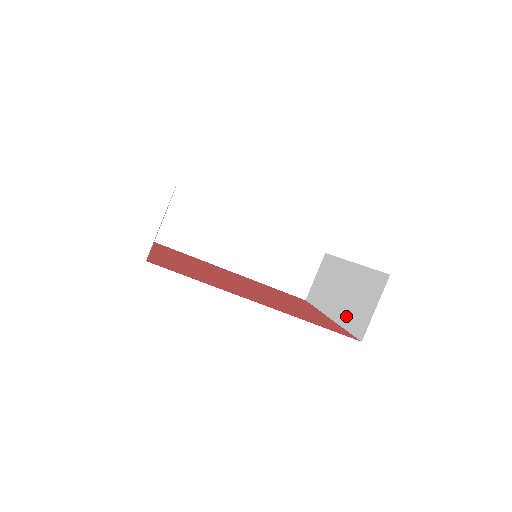
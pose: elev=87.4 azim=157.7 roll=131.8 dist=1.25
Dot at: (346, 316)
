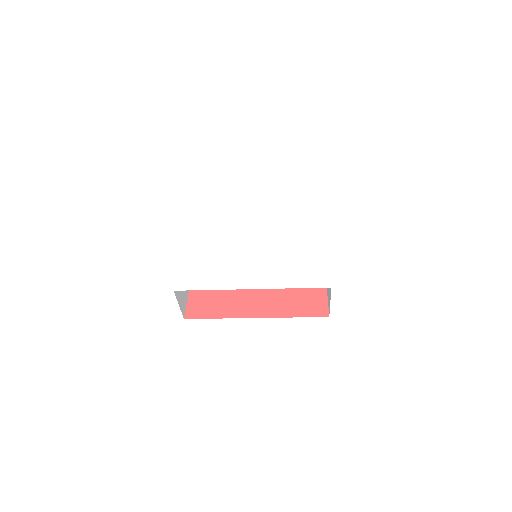
Dot at: occluded
